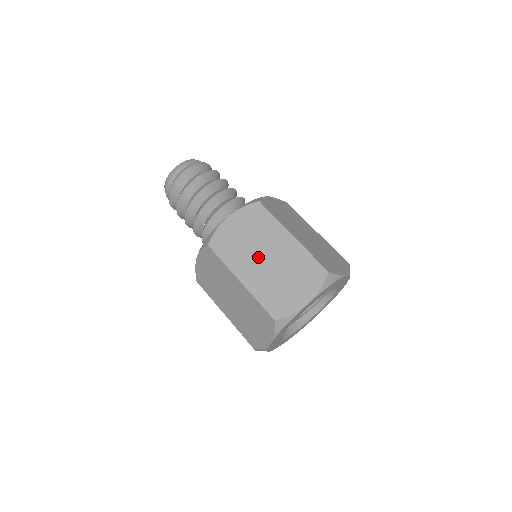
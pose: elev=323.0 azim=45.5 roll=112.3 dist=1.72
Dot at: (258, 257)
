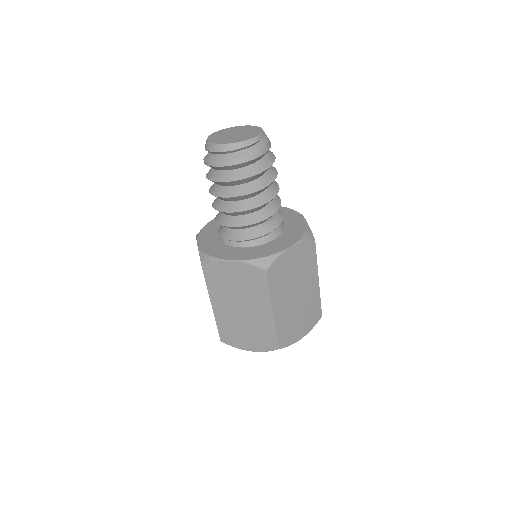
Dot at: (236, 304)
